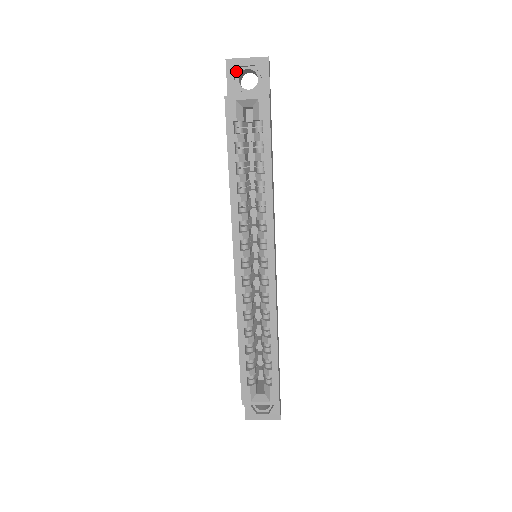
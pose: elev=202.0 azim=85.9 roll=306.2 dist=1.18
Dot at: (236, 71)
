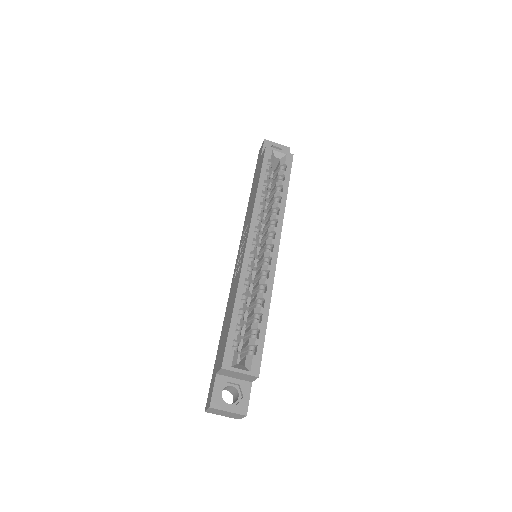
Dot at: occluded
